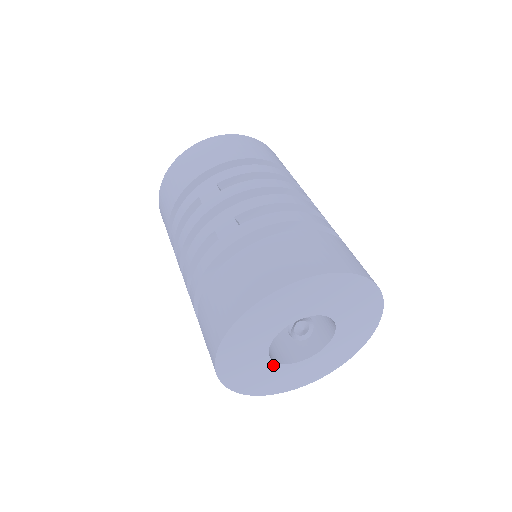
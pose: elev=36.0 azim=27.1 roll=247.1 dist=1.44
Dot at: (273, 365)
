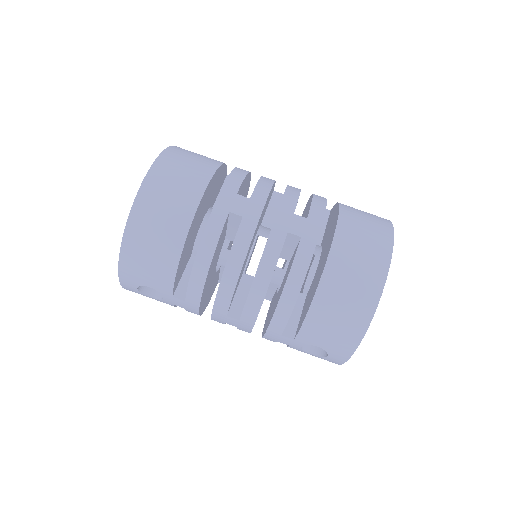
Dot at: occluded
